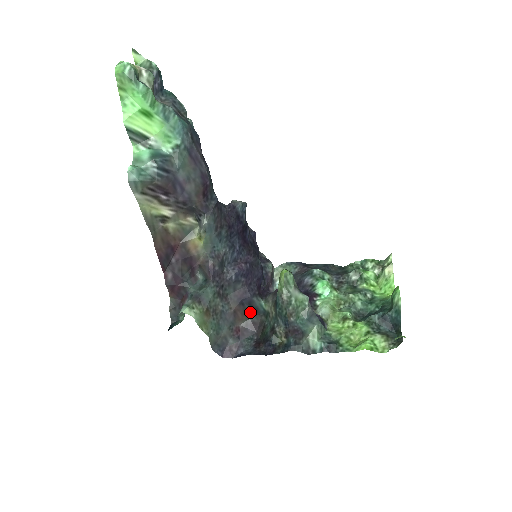
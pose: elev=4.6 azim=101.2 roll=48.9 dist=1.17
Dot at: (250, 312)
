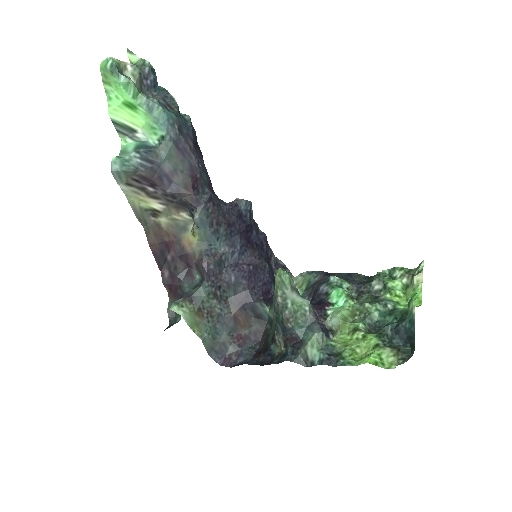
Dot at: (254, 319)
